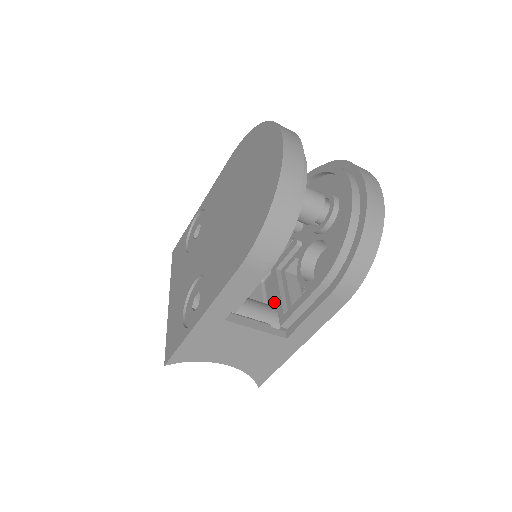
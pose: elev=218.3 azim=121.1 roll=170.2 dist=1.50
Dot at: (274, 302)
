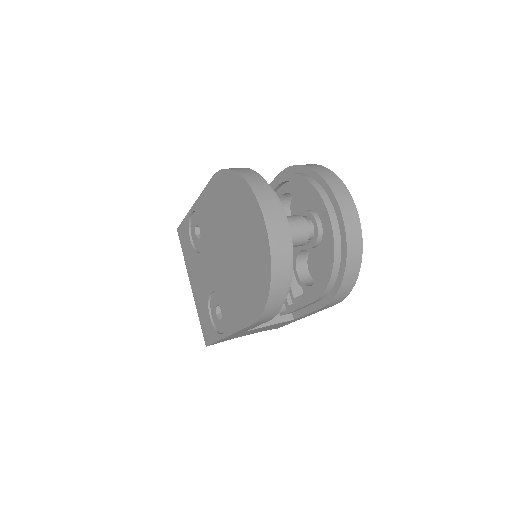
Dot at: occluded
